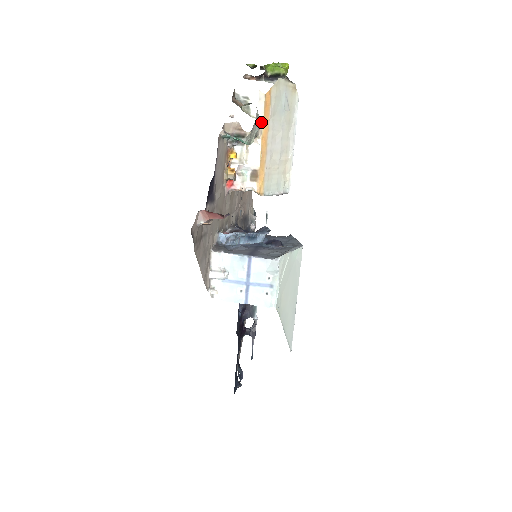
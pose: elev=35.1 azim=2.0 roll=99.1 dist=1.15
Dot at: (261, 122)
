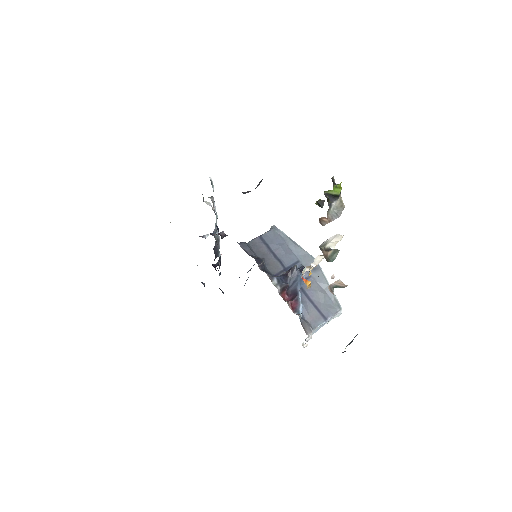
Dot at: occluded
